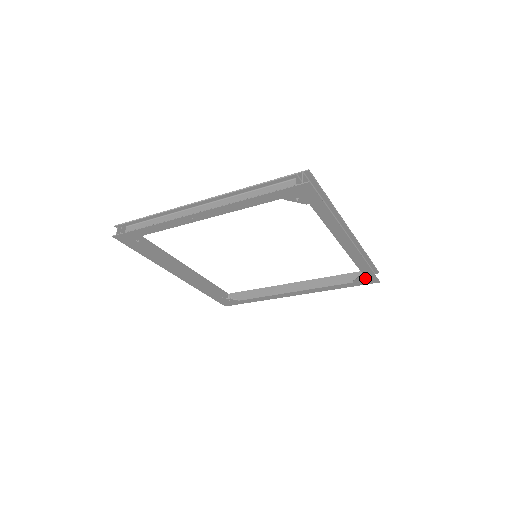
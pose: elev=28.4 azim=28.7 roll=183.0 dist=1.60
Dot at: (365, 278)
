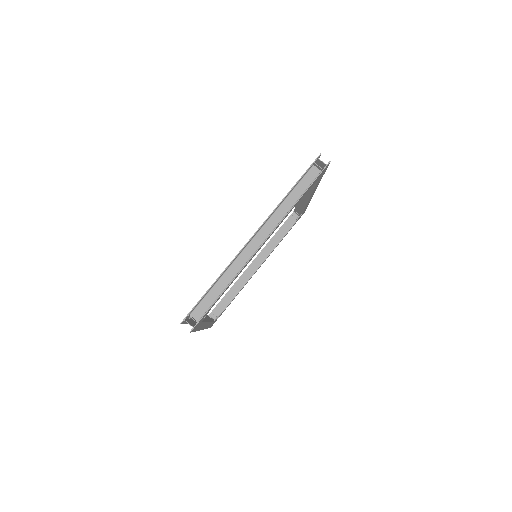
Dot at: (300, 216)
